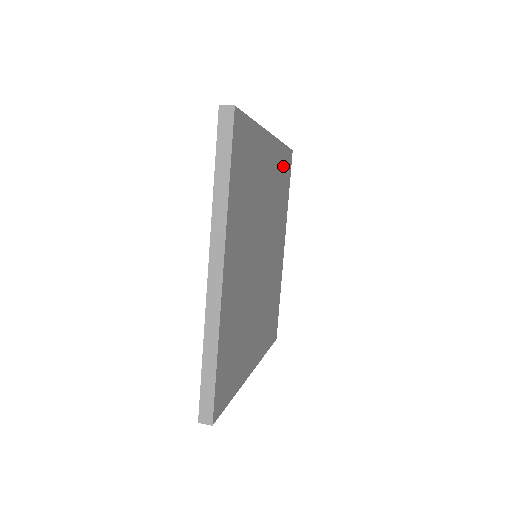
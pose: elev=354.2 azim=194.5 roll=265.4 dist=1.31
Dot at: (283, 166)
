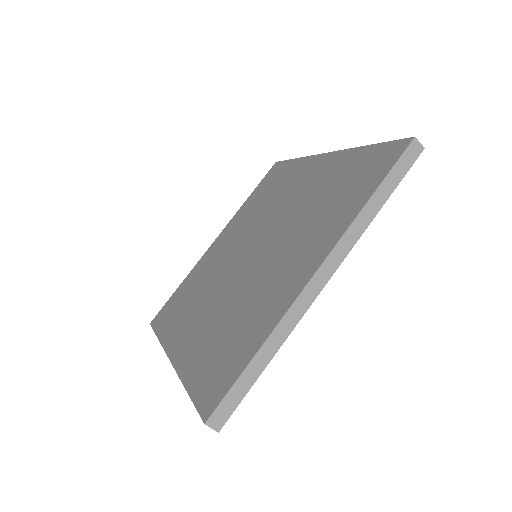
Dot at: occluded
